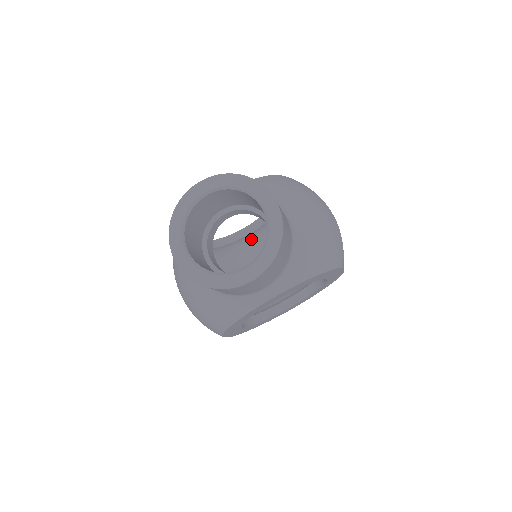
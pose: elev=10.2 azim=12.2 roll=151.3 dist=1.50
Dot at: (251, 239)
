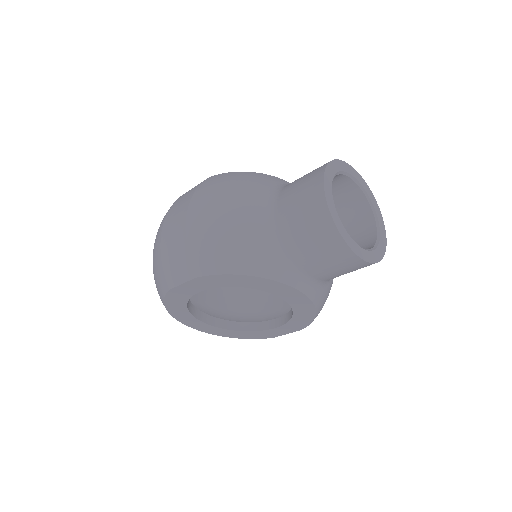
Dot at: occluded
